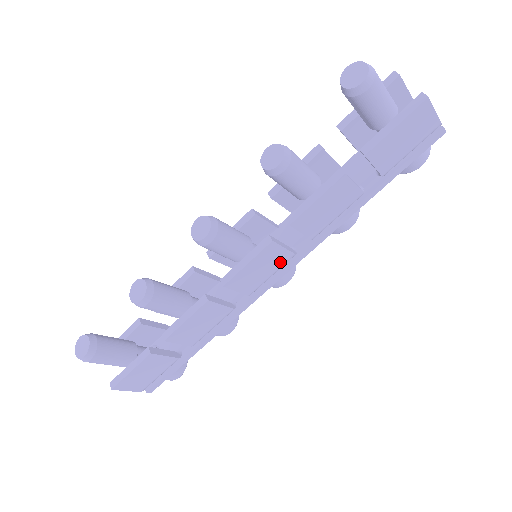
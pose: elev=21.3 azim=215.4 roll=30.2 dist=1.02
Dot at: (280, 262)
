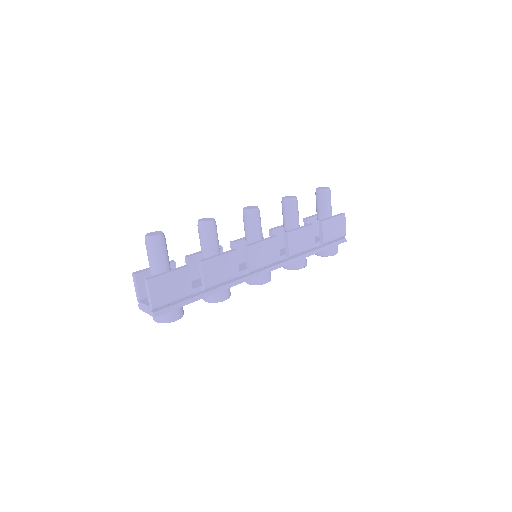
Dot at: (273, 258)
